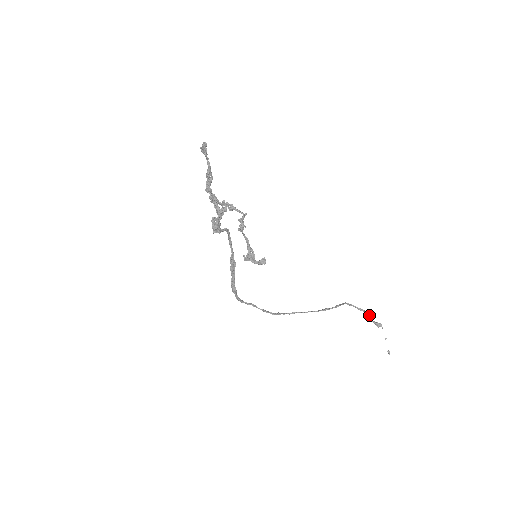
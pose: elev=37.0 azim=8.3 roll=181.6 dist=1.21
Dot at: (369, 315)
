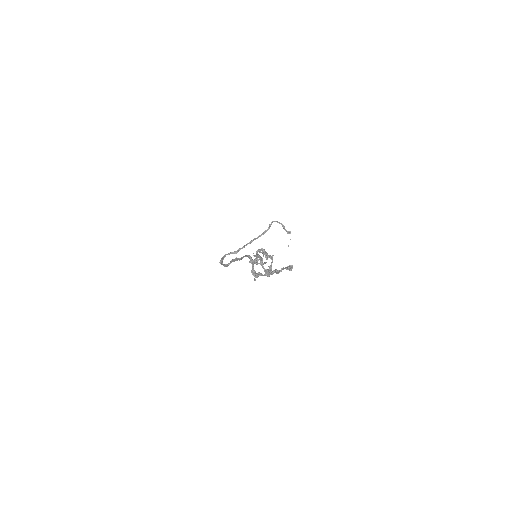
Dot at: (284, 227)
